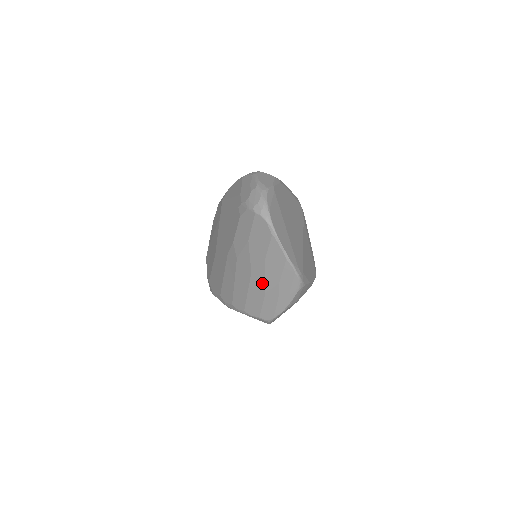
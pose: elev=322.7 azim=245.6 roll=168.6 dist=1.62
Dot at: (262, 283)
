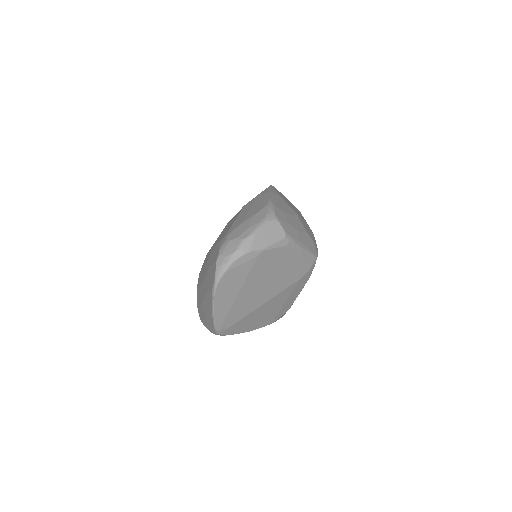
Dot at: (202, 298)
